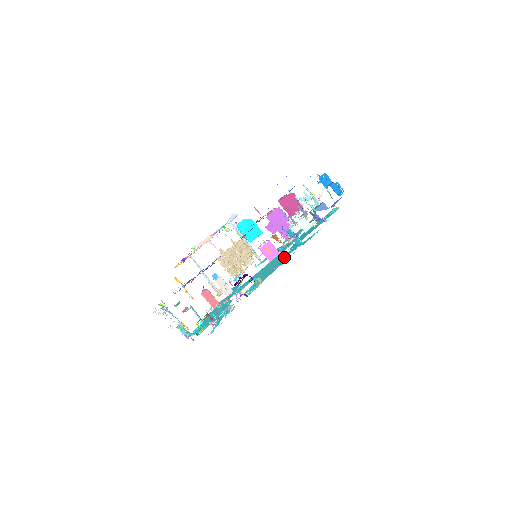
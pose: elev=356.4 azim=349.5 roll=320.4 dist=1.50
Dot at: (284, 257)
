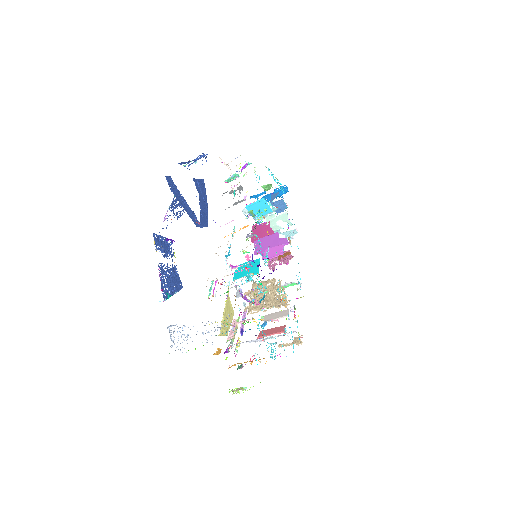
Dot at: occluded
